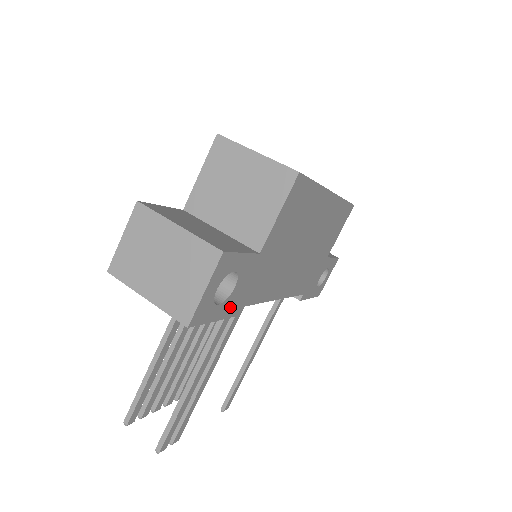
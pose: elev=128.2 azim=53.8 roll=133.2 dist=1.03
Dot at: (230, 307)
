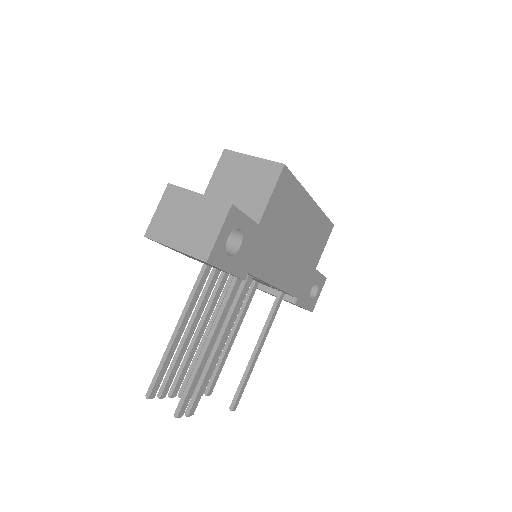
Dot at: (237, 265)
